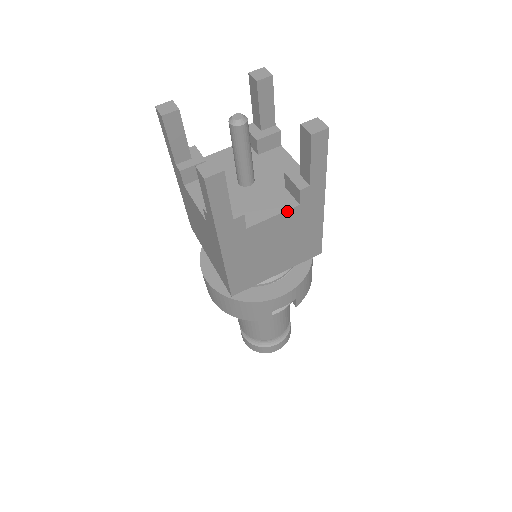
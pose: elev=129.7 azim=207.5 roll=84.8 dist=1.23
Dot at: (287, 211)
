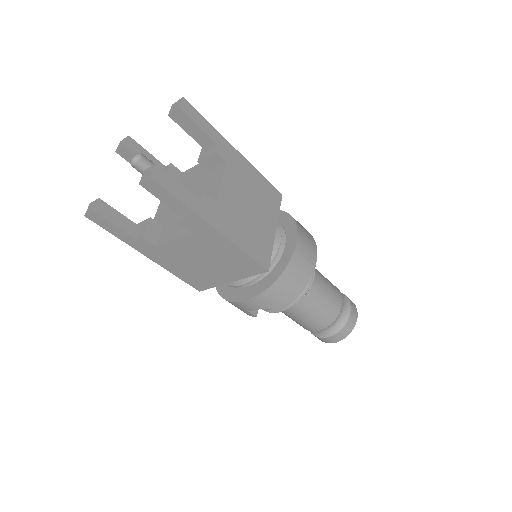
Dot at: (183, 236)
